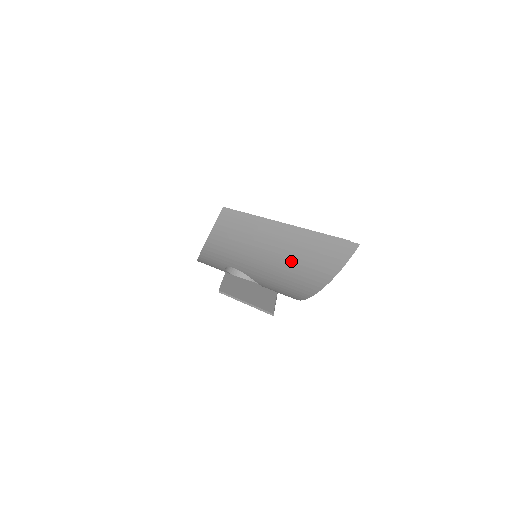
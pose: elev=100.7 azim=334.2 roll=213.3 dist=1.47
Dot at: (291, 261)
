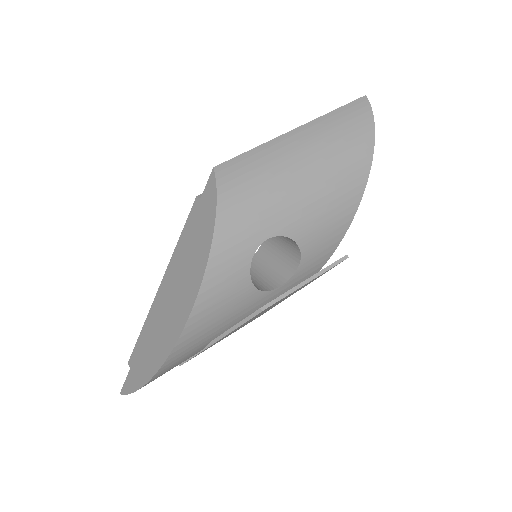
Dot at: (331, 149)
